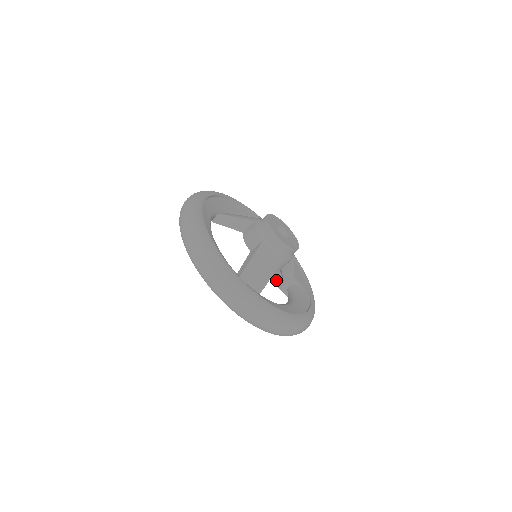
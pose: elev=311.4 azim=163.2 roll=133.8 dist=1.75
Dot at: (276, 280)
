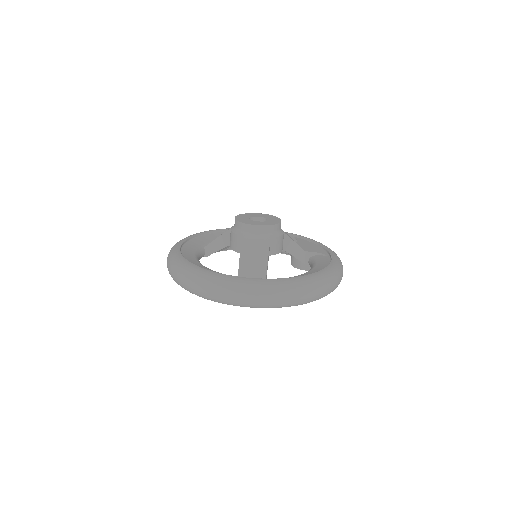
Dot at: (295, 265)
